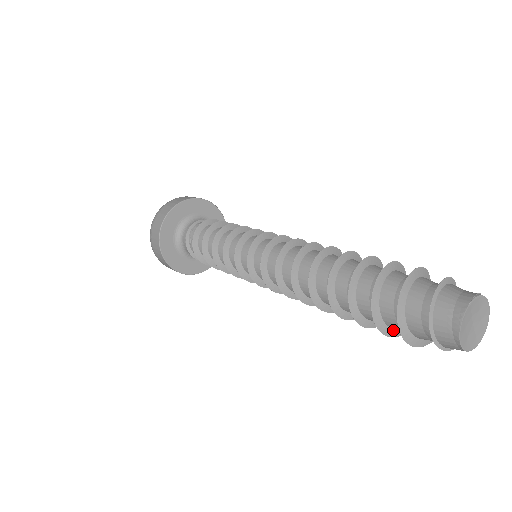
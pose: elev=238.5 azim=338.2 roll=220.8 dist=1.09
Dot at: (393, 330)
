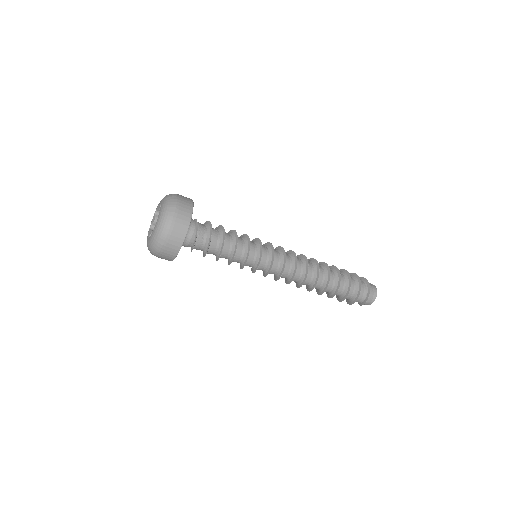
Dot at: occluded
